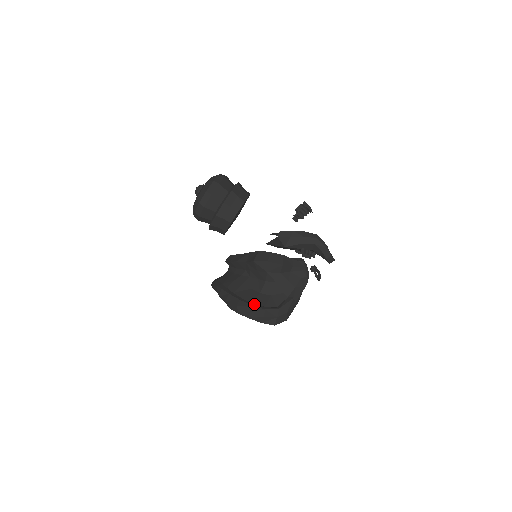
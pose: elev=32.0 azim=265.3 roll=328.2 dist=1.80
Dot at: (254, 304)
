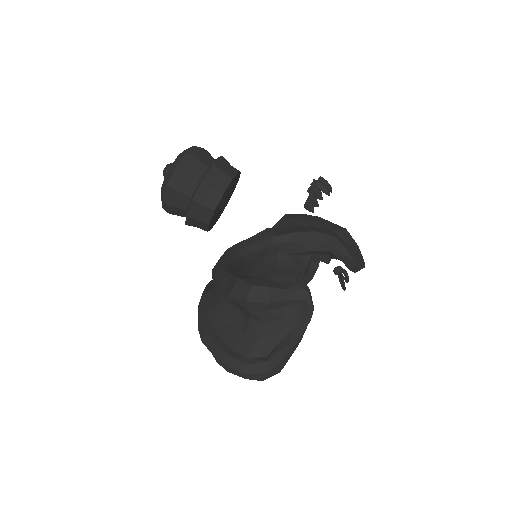
Dot at: (234, 352)
